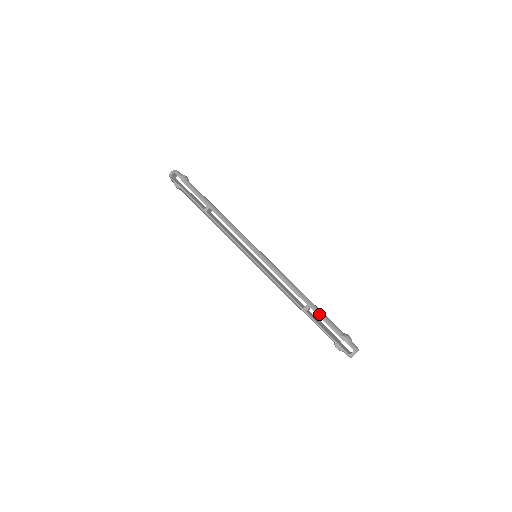
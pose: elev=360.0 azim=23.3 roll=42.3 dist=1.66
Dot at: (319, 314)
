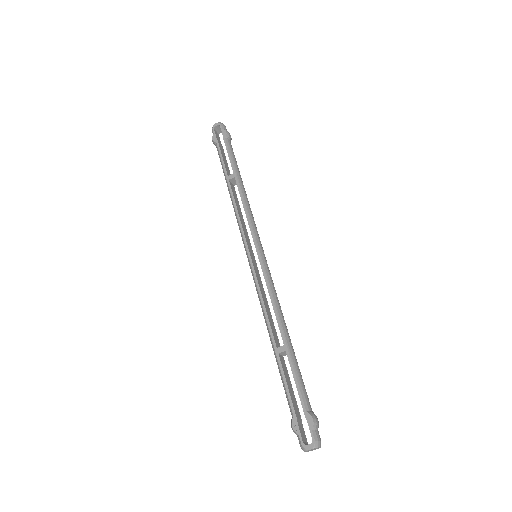
Dot at: (293, 366)
